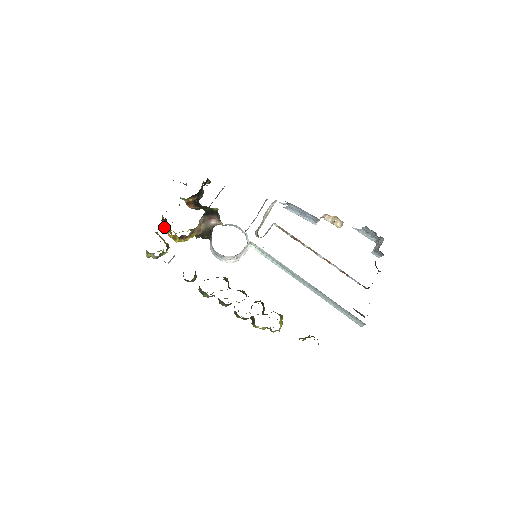
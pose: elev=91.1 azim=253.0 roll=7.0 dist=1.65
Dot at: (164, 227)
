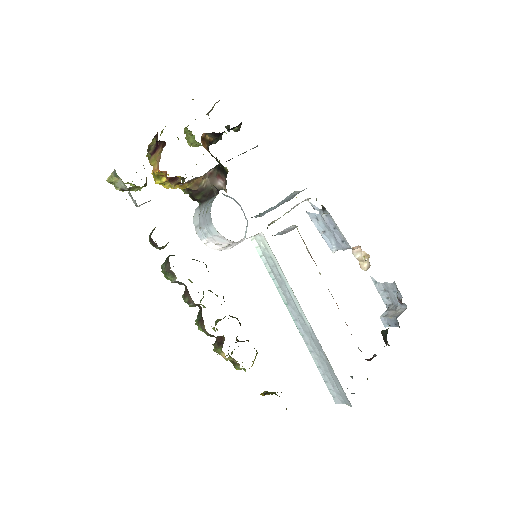
Dot at: (152, 153)
